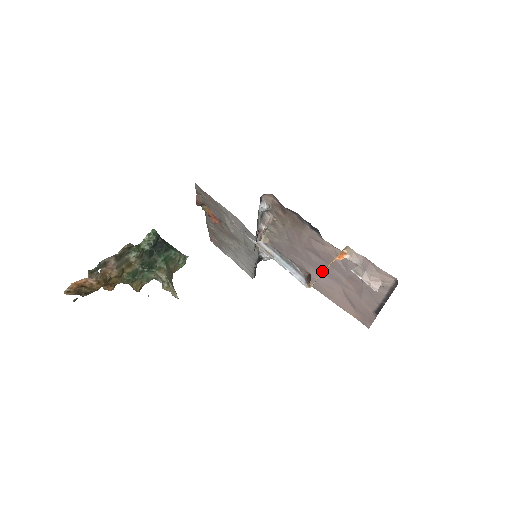
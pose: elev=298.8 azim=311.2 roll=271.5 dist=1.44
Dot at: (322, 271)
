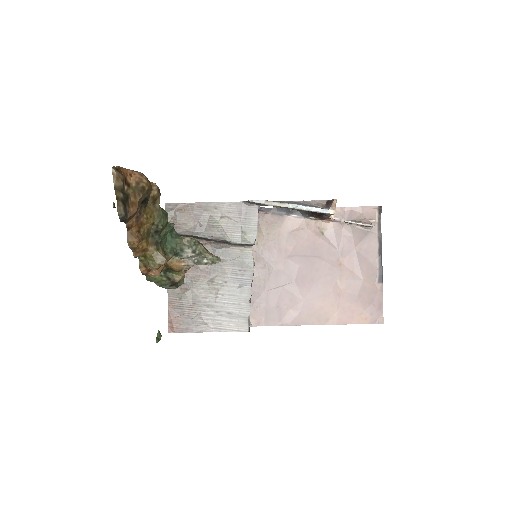
Dot at: (312, 277)
